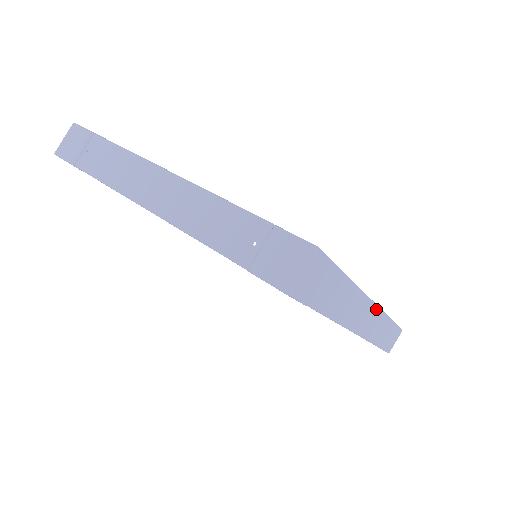
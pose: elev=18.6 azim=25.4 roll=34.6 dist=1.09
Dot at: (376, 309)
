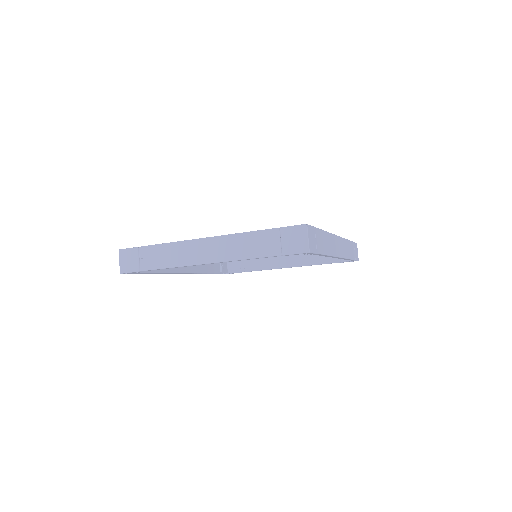
Dot at: (339, 239)
